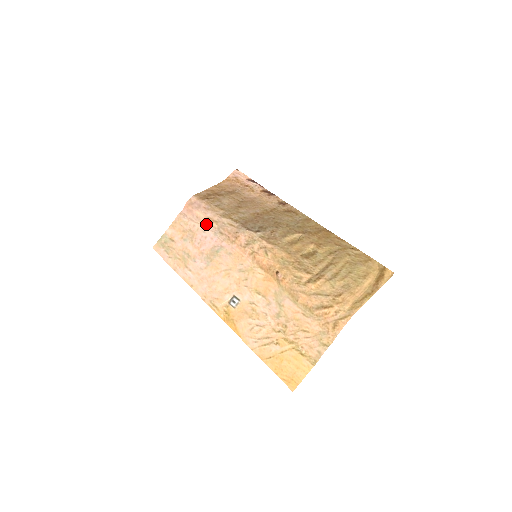
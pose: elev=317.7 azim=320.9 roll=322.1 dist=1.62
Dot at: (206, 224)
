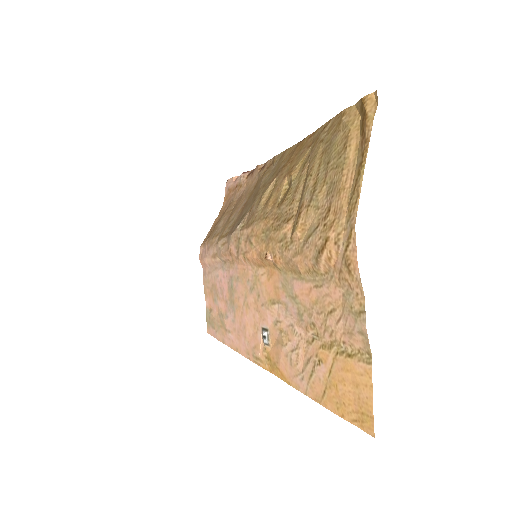
Dot at: (215, 265)
